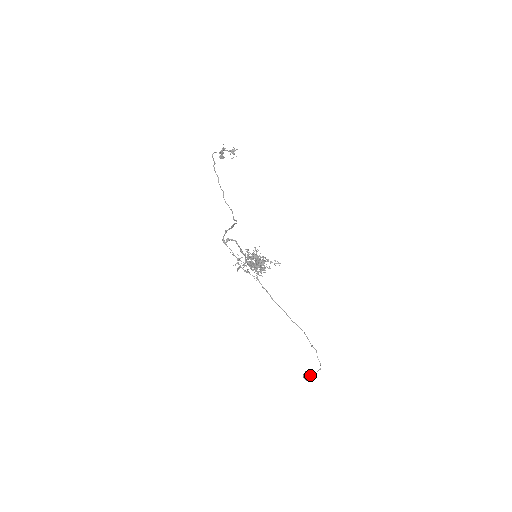
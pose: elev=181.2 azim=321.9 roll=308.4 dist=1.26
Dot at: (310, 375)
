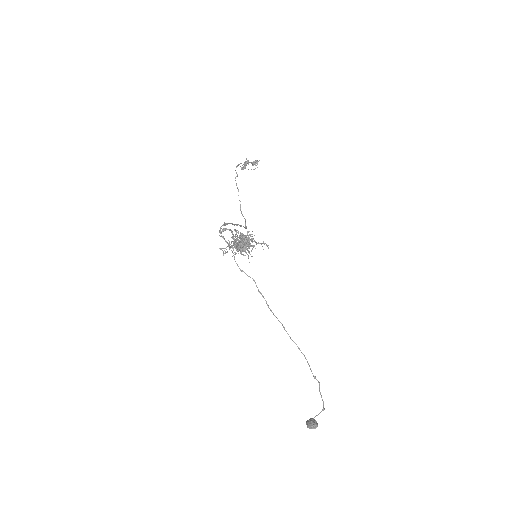
Dot at: (314, 422)
